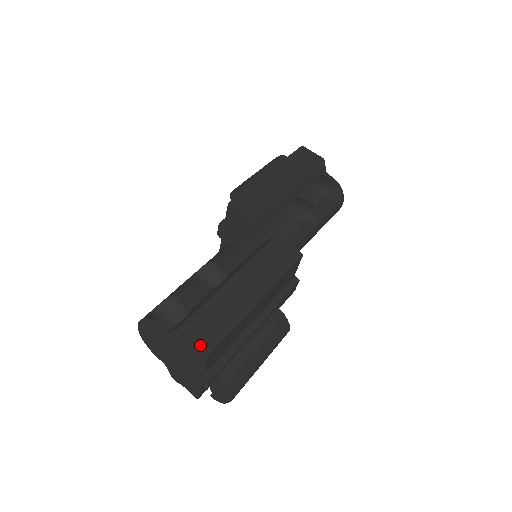
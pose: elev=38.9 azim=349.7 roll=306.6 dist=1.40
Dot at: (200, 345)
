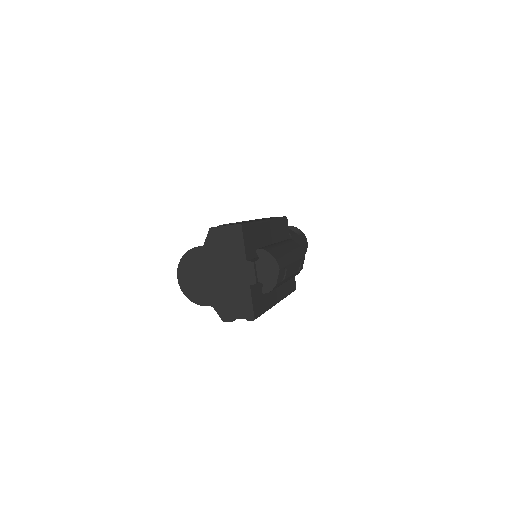
Dot at: occluded
